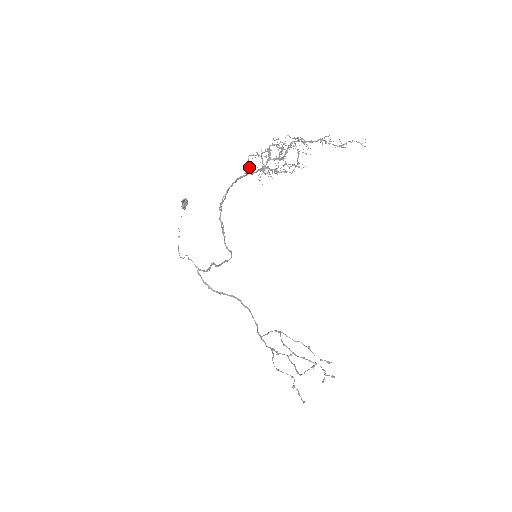
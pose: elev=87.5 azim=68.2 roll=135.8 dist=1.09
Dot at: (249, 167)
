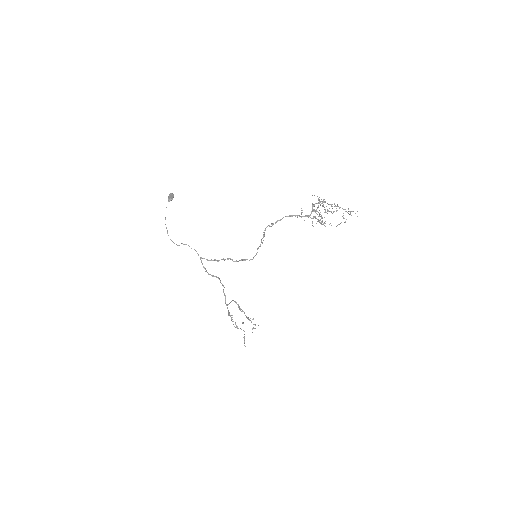
Dot at: occluded
